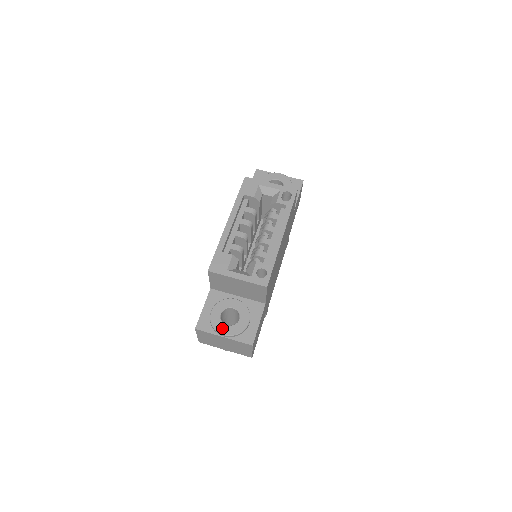
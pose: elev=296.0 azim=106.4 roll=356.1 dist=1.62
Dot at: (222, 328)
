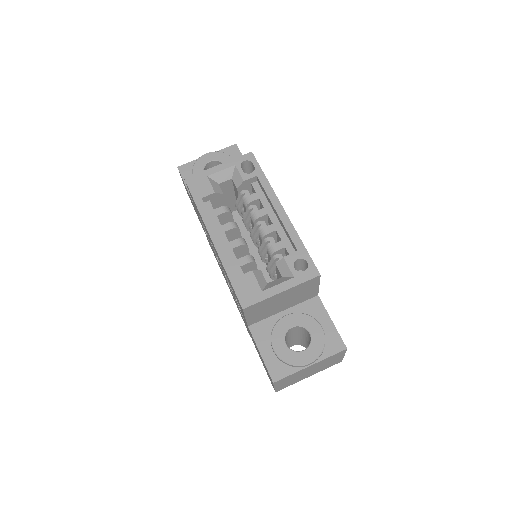
Dot at: (302, 358)
